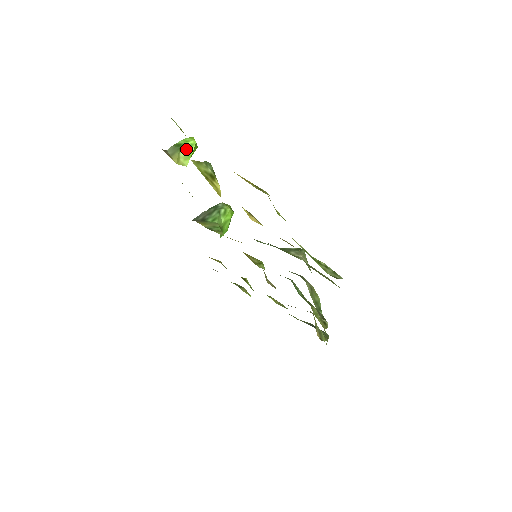
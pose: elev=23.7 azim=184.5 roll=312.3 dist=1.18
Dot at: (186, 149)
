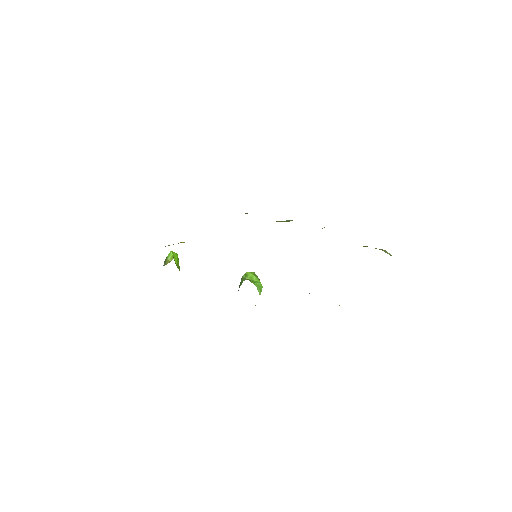
Dot at: (169, 256)
